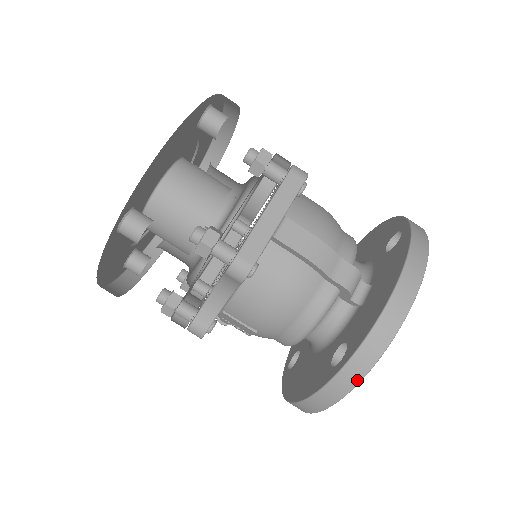
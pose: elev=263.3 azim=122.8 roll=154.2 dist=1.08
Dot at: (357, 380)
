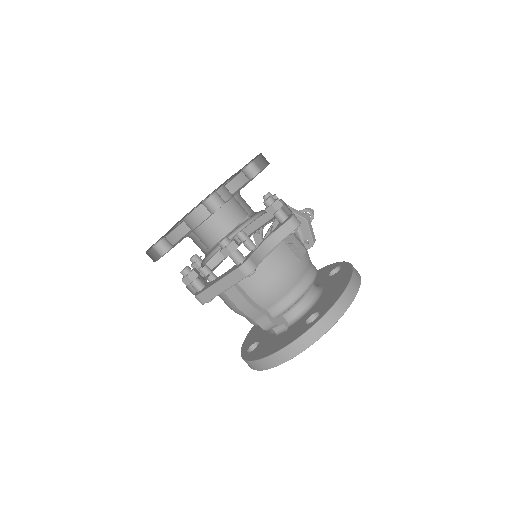
Dot at: occluded
